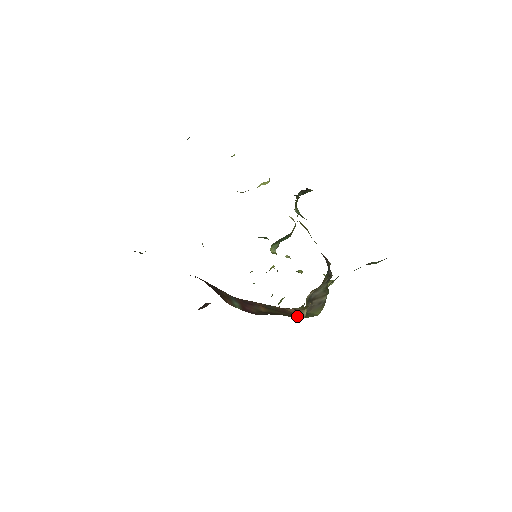
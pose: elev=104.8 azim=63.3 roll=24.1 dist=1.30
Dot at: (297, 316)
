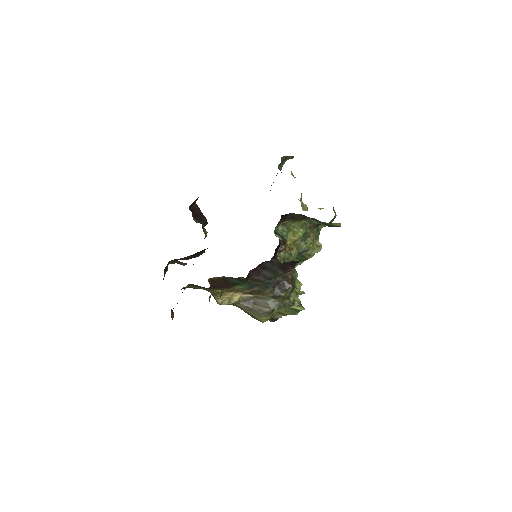
Dot at: (224, 303)
